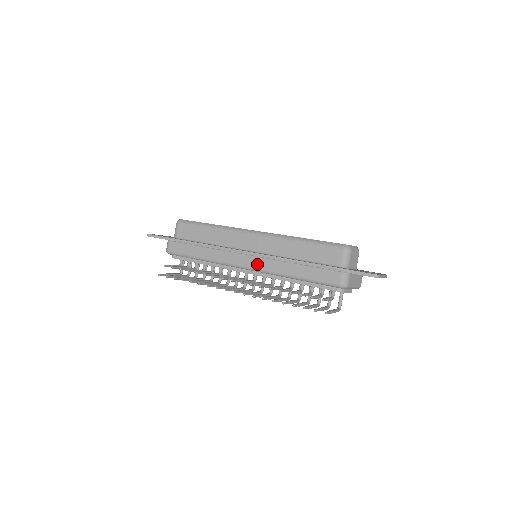
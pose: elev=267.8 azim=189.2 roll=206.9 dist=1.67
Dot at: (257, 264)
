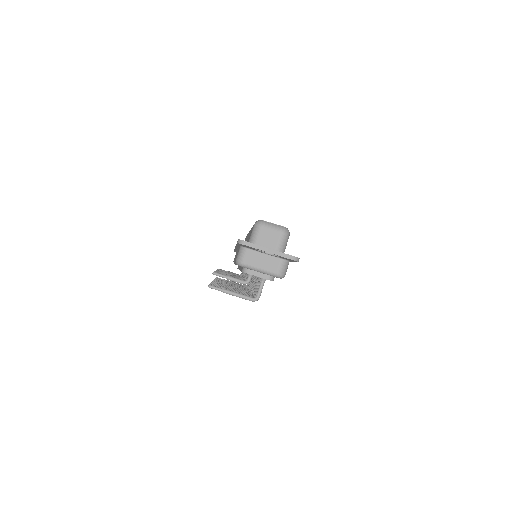
Dot at: occluded
